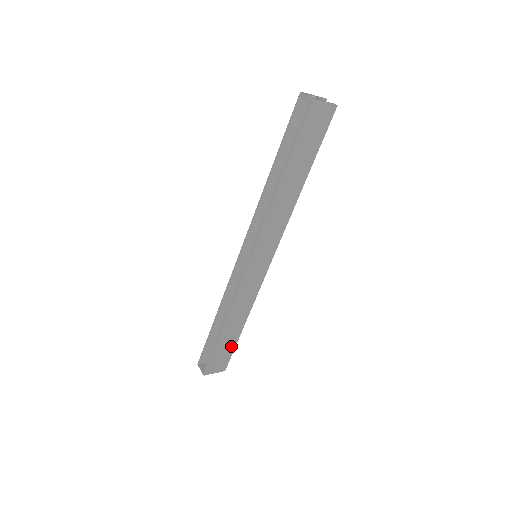
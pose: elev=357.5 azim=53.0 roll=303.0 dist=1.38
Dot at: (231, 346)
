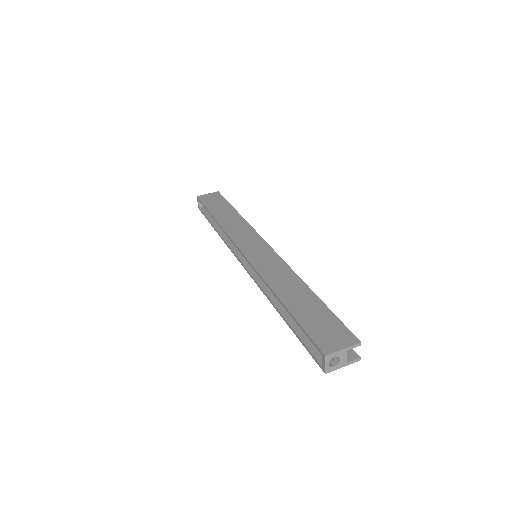
Dot at: occluded
